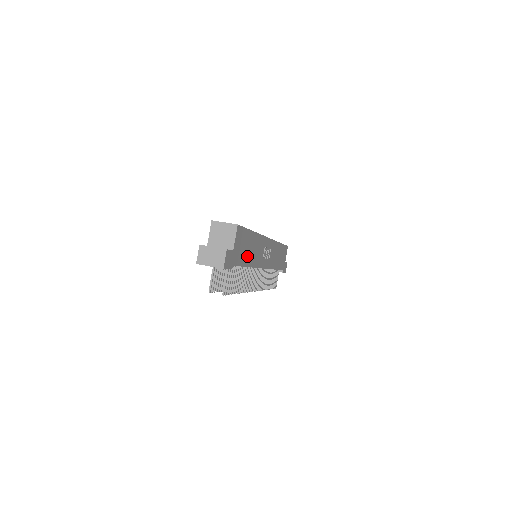
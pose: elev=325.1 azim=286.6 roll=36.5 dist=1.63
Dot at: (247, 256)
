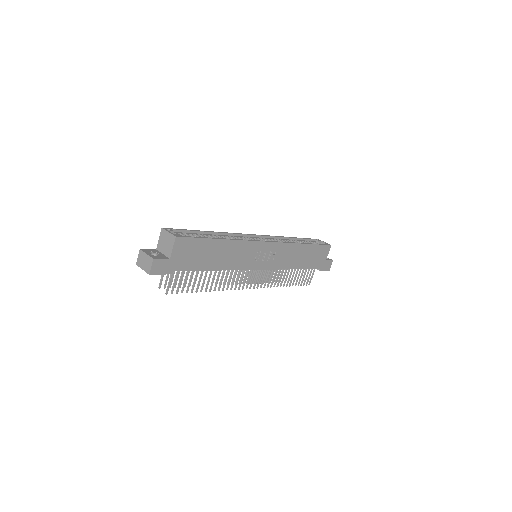
Dot at: (209, 261)
